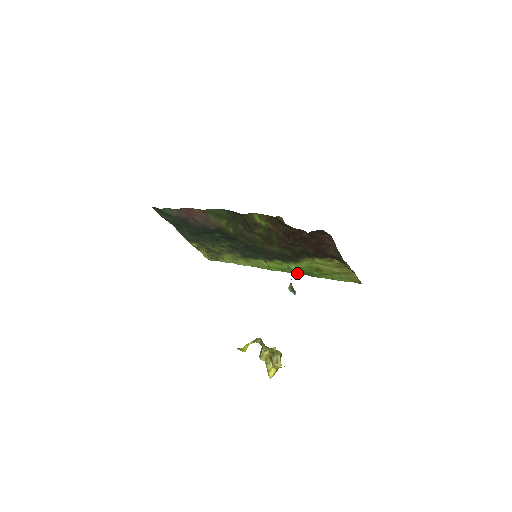
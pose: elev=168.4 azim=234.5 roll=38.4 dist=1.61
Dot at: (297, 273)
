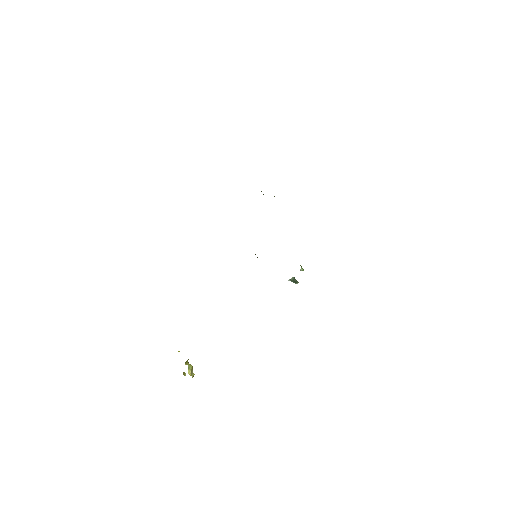
Dot at: occluded
